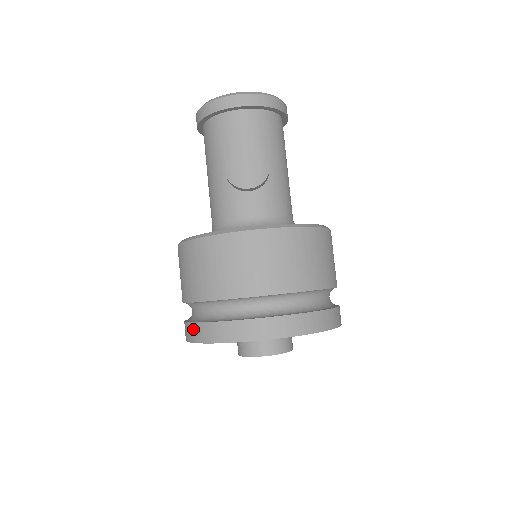
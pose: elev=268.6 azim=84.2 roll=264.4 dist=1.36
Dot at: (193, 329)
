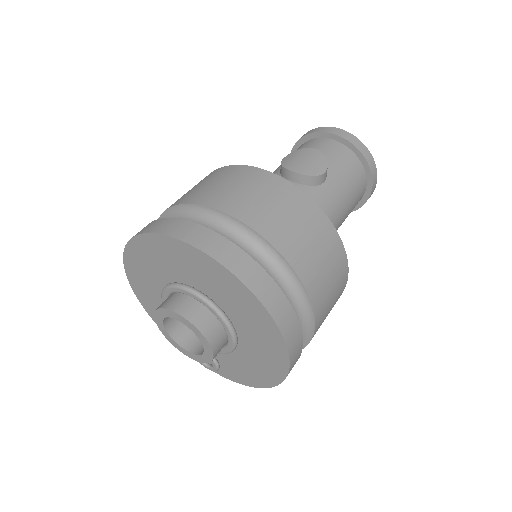
Dot at: occluded
